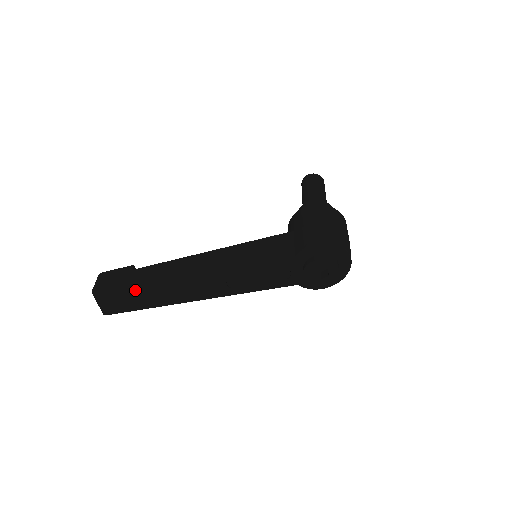
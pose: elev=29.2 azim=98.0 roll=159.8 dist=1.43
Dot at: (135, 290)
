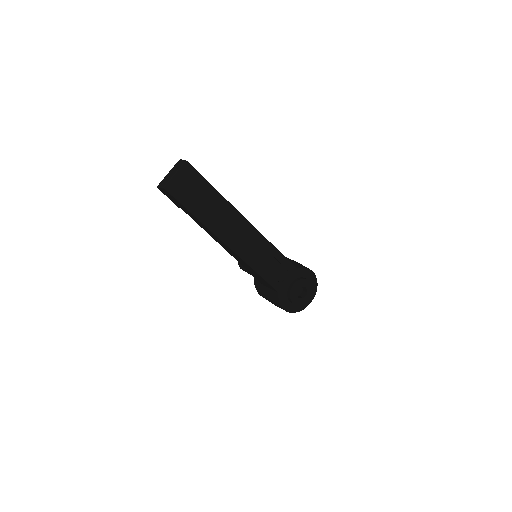
Dot at: (210, 193)
